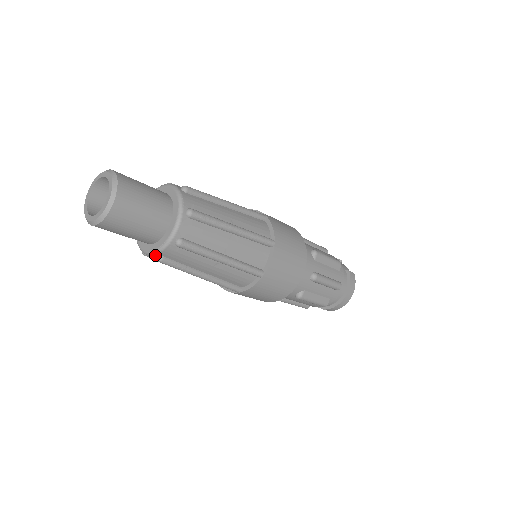
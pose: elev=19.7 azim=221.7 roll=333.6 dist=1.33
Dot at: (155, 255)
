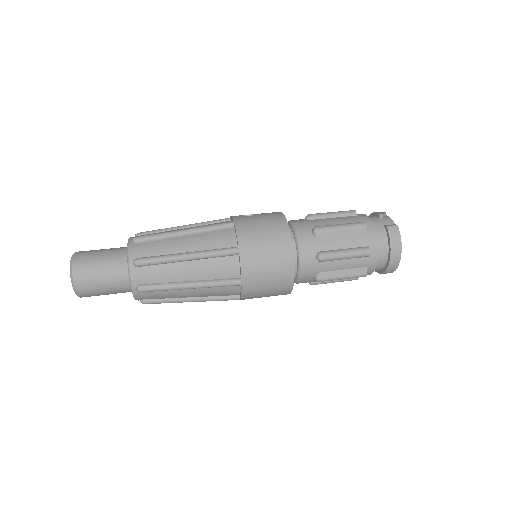
Dot at: (138, 300)
